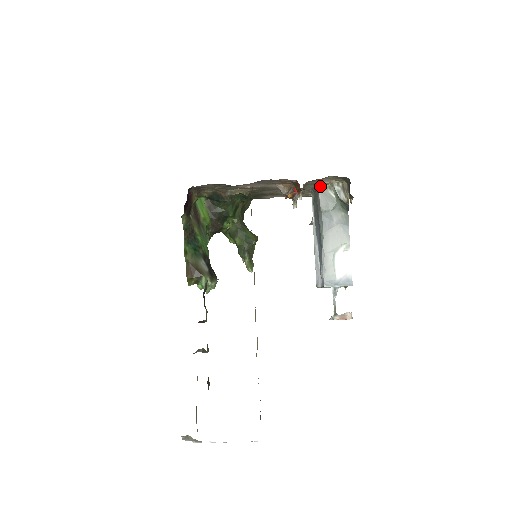
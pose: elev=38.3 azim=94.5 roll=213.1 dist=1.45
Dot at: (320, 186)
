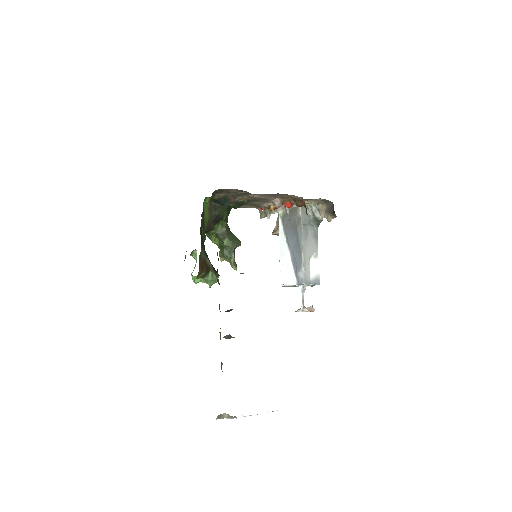
Dot at: occluded
